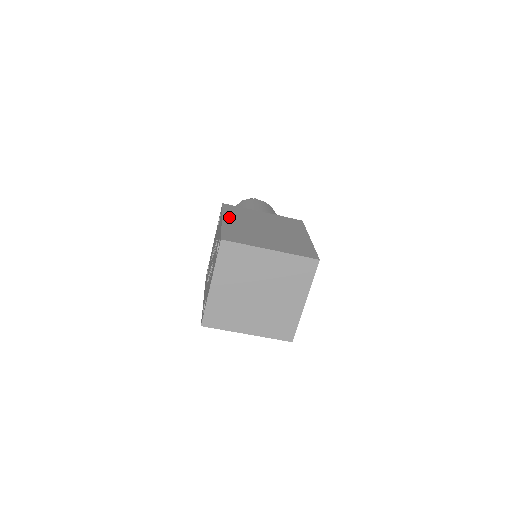
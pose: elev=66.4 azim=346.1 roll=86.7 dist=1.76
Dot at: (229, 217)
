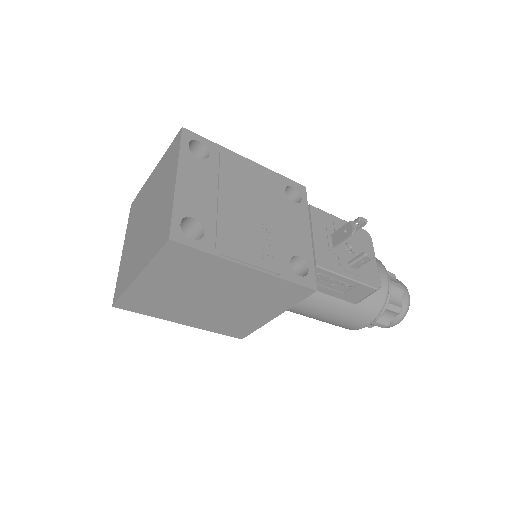
Dot at: occluded
